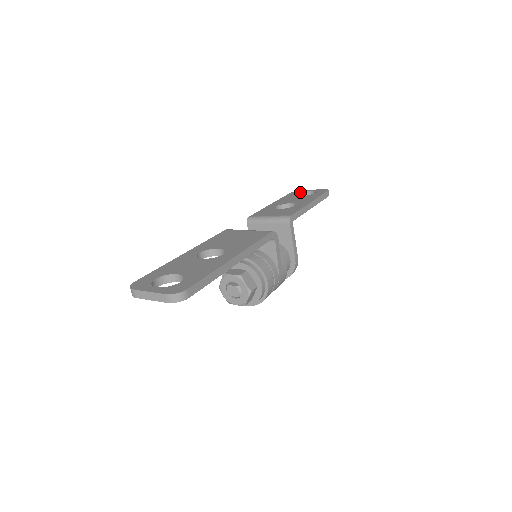
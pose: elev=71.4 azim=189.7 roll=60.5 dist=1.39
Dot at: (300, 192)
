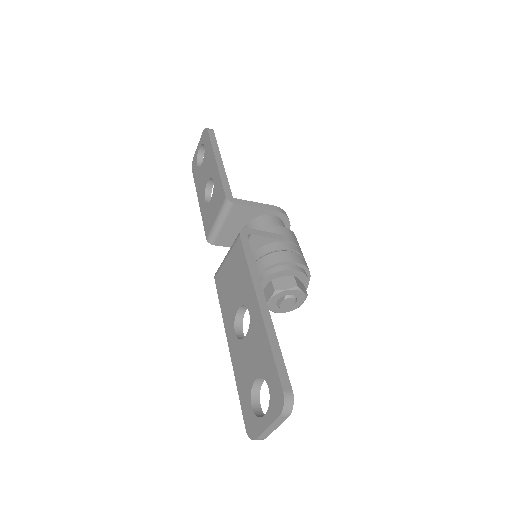
Dot at: (196, 160)
